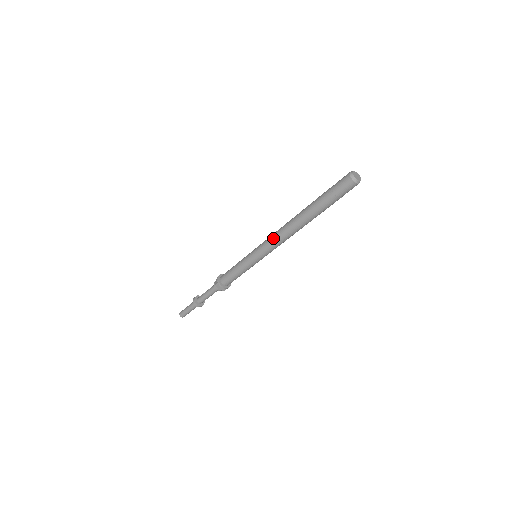
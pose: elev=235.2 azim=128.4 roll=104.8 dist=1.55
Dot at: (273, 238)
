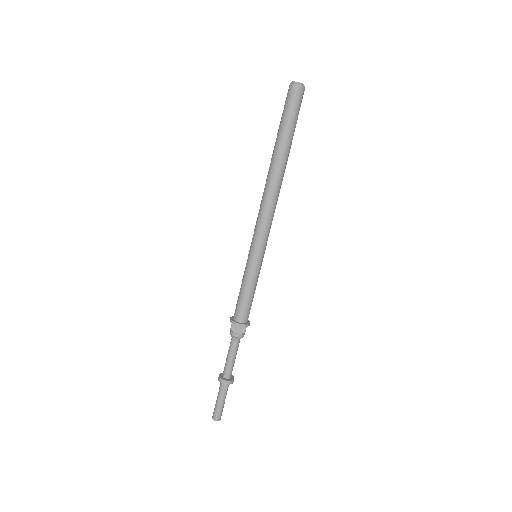
Dot at: (259, 213)
